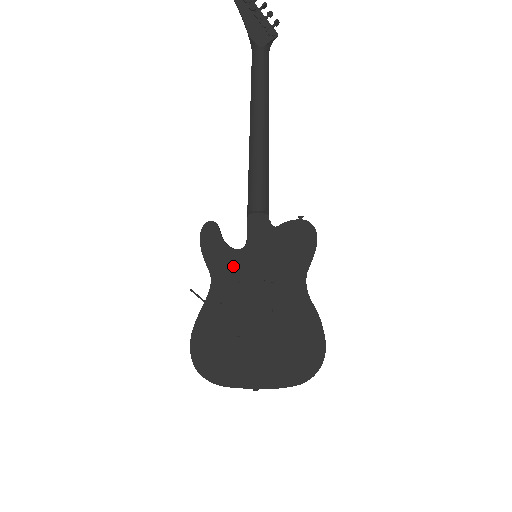
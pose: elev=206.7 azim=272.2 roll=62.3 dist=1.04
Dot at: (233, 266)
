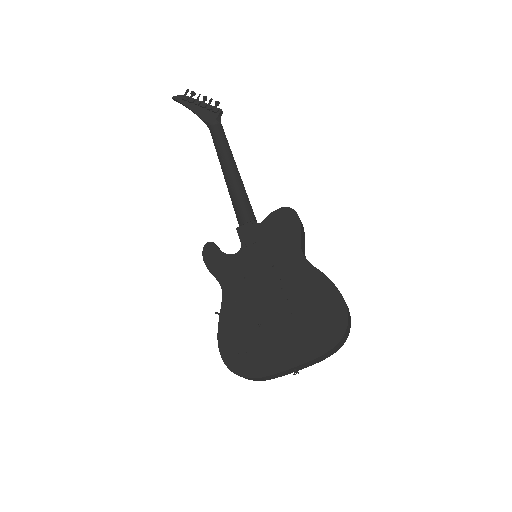
Dot at: (236, 268)
